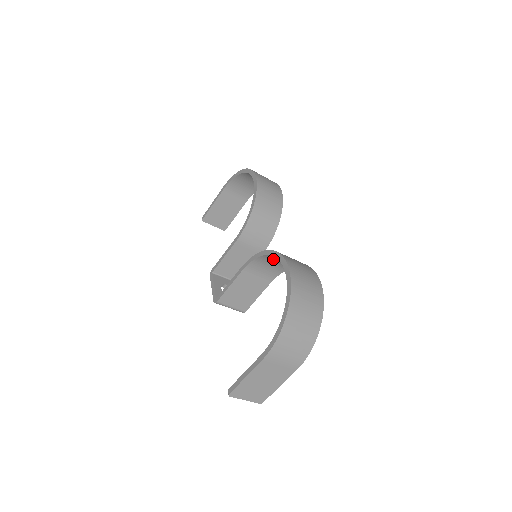
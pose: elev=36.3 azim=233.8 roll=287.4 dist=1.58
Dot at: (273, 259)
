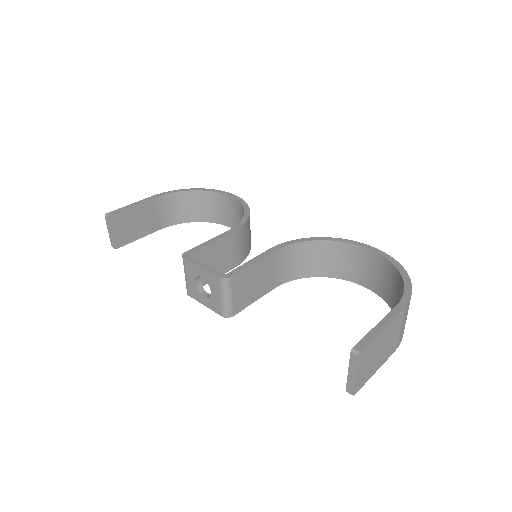
Dot at: (313, 251)
